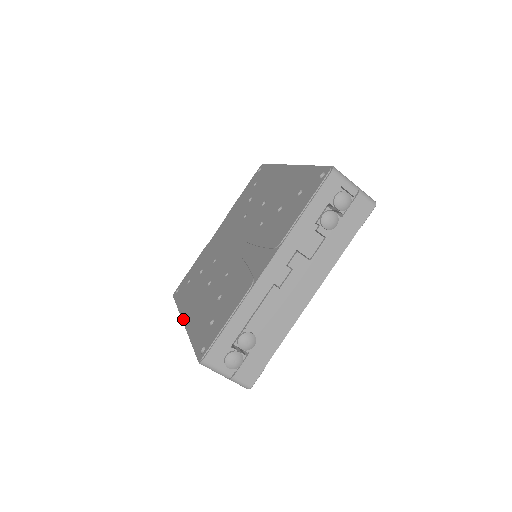
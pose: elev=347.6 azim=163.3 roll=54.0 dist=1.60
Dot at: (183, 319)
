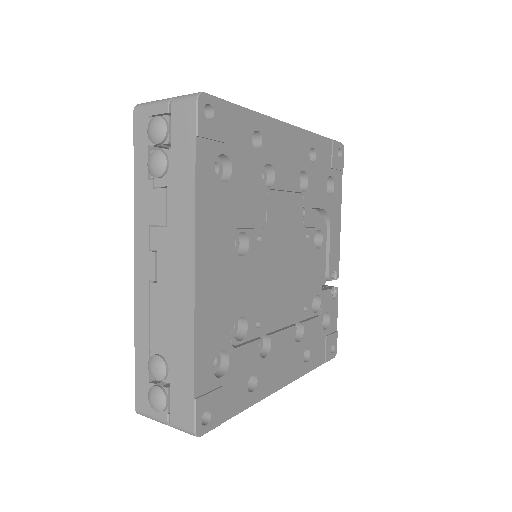
Dot at: occluded
